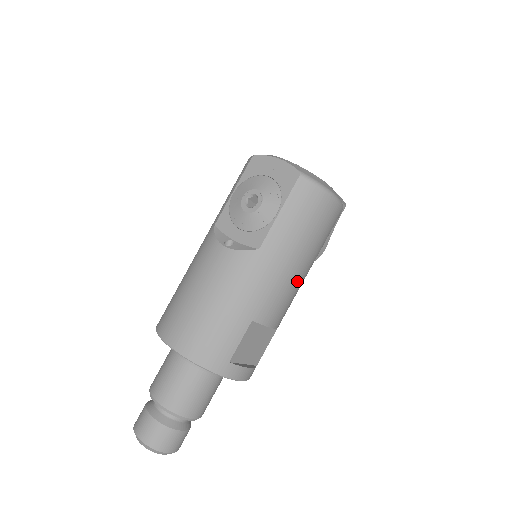
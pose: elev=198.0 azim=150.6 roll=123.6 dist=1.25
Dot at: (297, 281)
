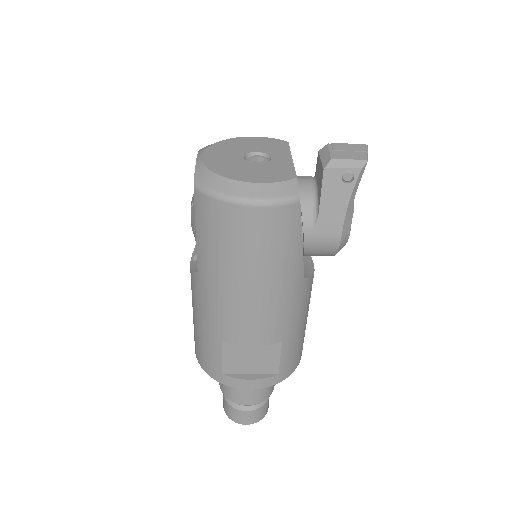
Dot at: (258, 301)
